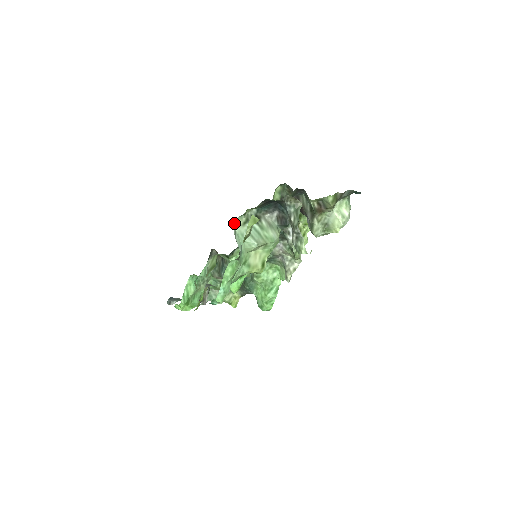
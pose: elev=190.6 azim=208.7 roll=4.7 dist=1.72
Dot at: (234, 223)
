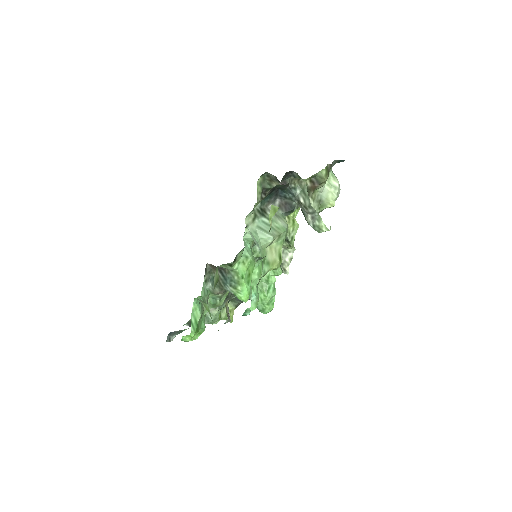
Dot at: (245, 222)
